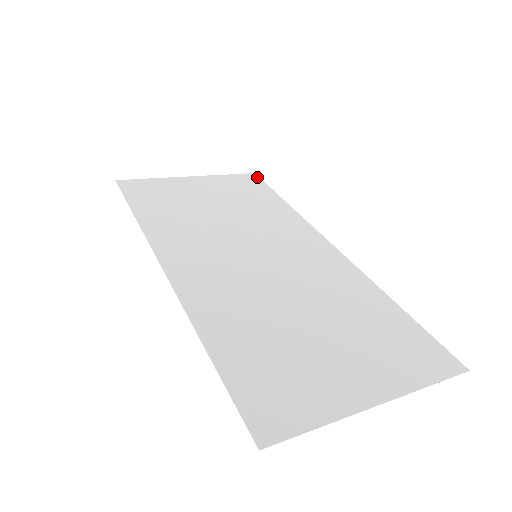
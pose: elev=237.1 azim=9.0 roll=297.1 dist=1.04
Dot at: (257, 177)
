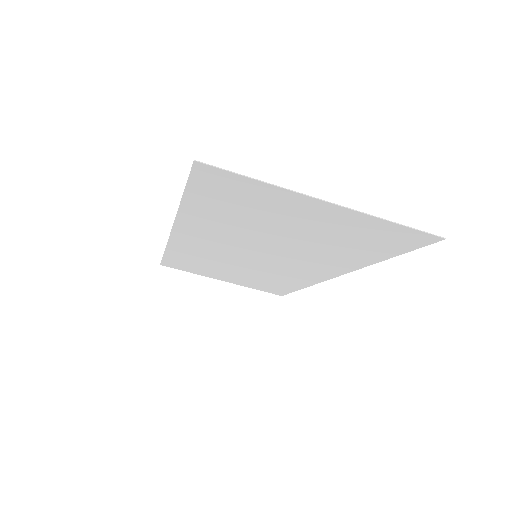
Dot at: (283, 294)
